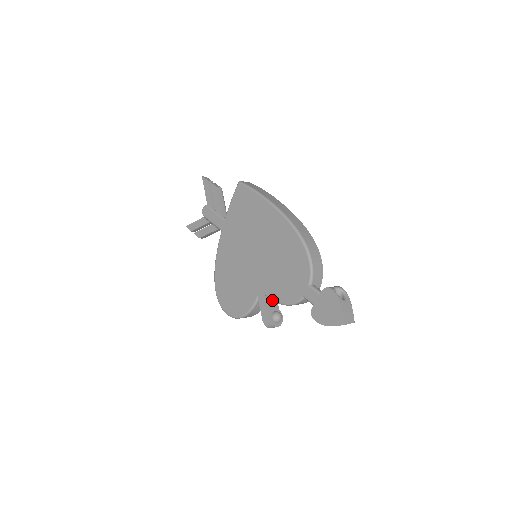
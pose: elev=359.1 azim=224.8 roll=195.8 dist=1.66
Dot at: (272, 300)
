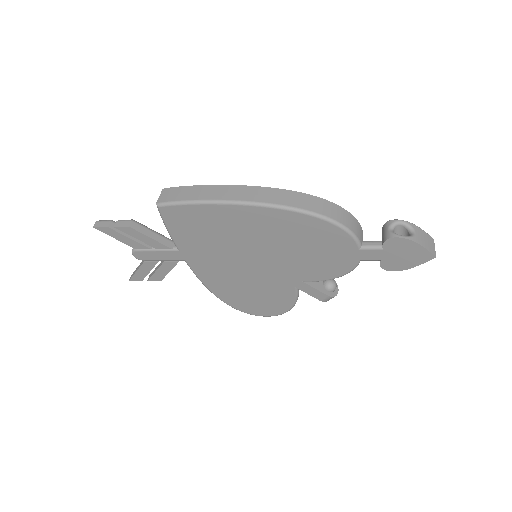
Dot at: occluded
